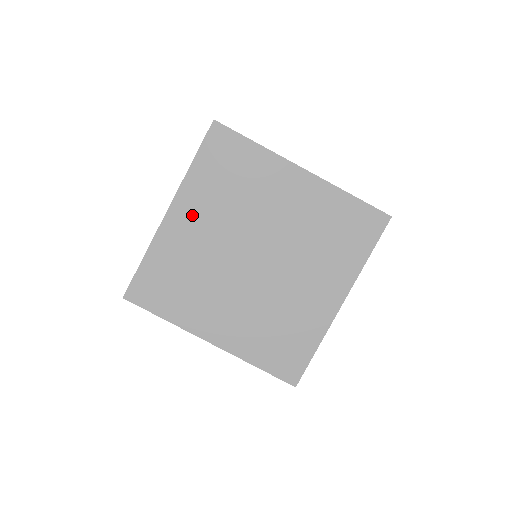
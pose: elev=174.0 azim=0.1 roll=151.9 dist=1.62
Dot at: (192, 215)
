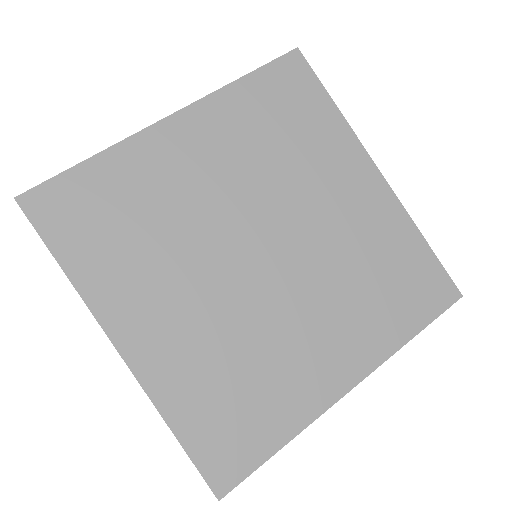
Dot at: (203, 142)
